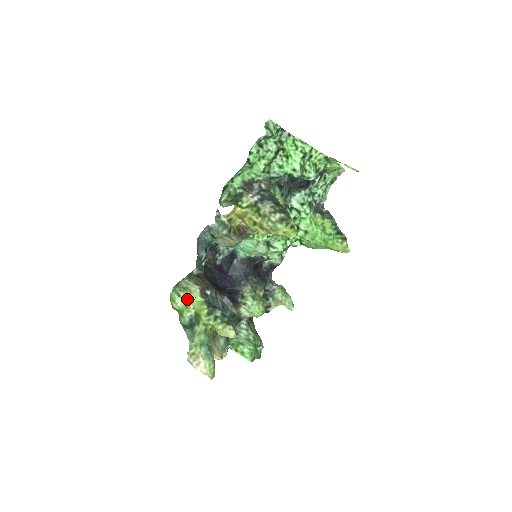
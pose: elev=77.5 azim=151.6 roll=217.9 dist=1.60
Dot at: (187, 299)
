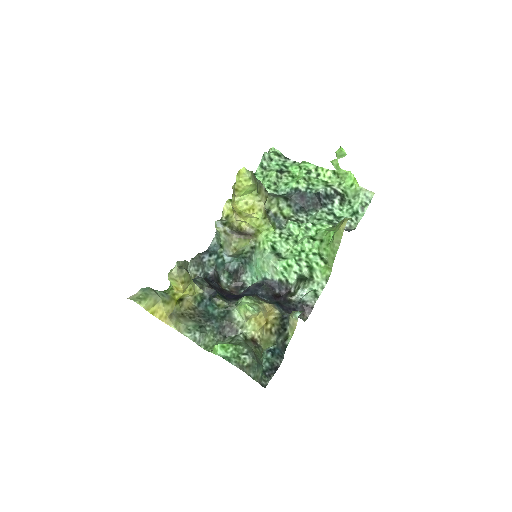
Dot at: occluded
